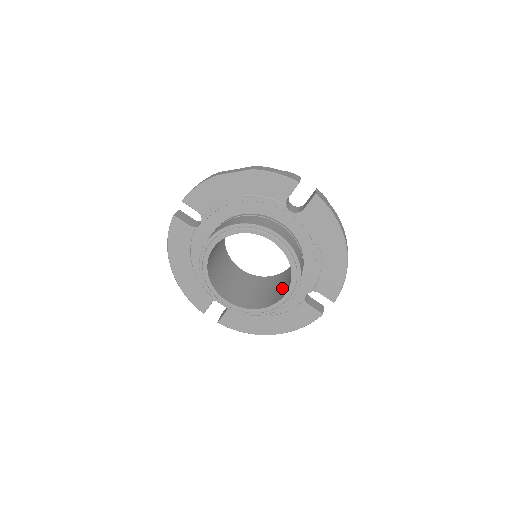
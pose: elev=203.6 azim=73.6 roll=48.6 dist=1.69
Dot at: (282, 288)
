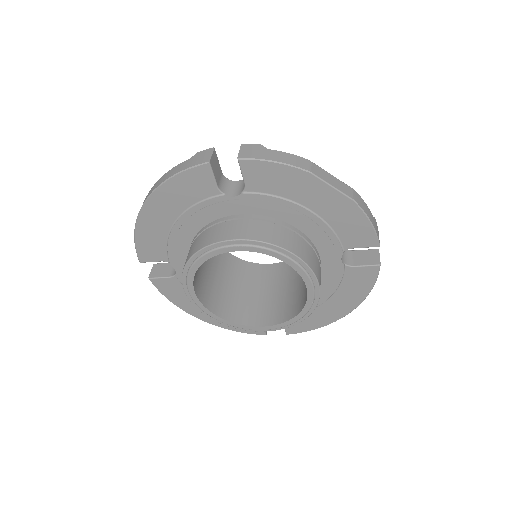
Dot at: (256, 302)
